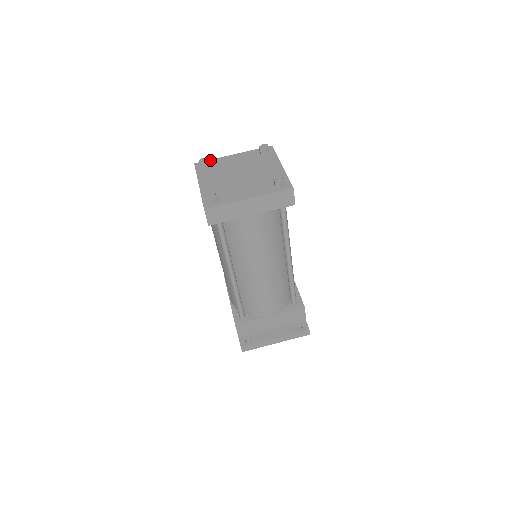
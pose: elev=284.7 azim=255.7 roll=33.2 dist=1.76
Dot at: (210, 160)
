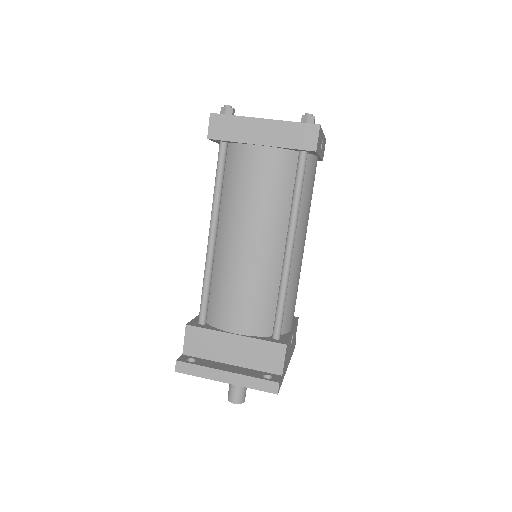
Dot at: occluded
